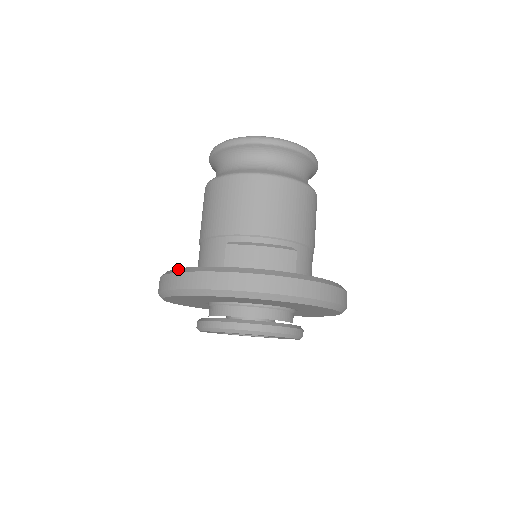
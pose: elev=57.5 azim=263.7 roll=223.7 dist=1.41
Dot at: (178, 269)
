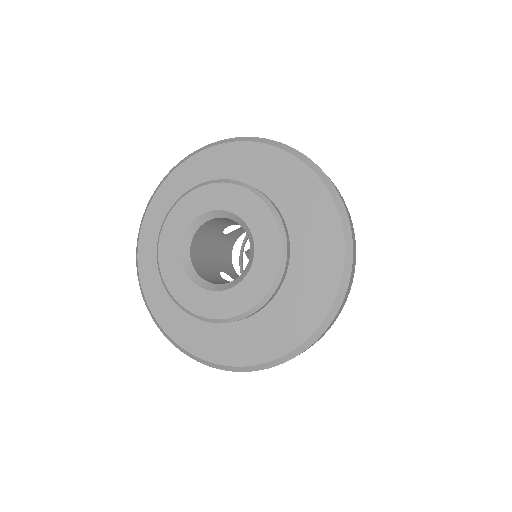
Dot at: occluded
